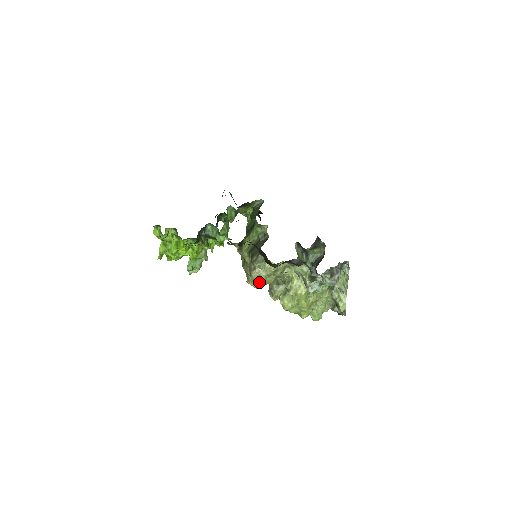
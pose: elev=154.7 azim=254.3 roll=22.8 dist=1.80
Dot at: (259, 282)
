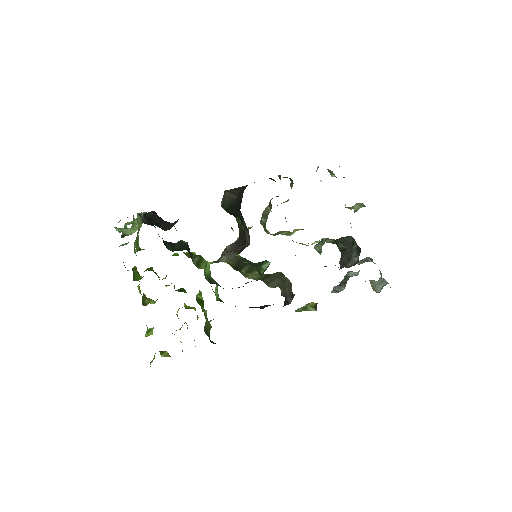
Dot at: occluded
